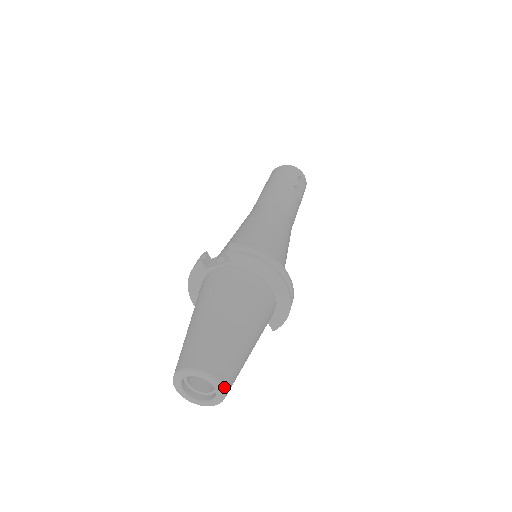
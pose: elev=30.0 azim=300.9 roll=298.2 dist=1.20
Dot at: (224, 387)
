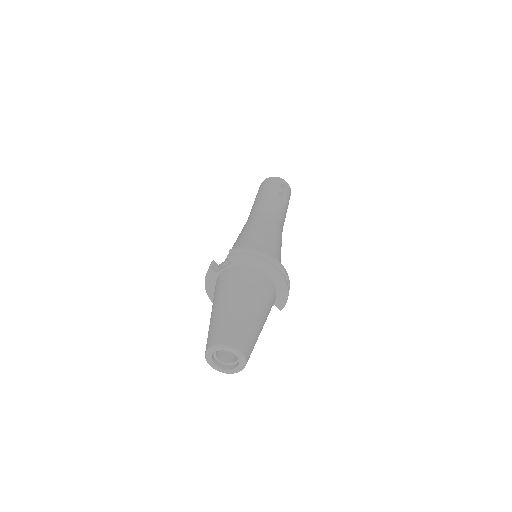
Dot at: (243, 354)
